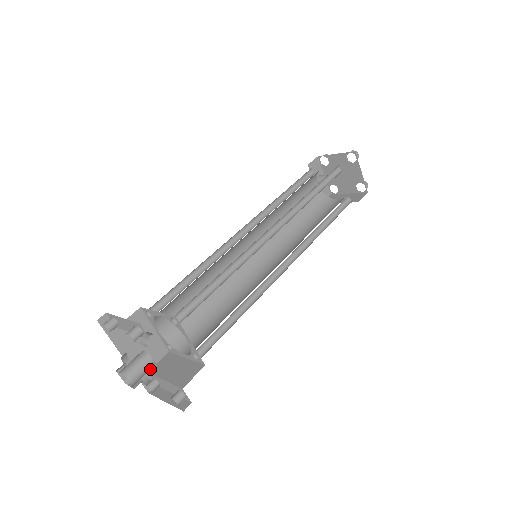
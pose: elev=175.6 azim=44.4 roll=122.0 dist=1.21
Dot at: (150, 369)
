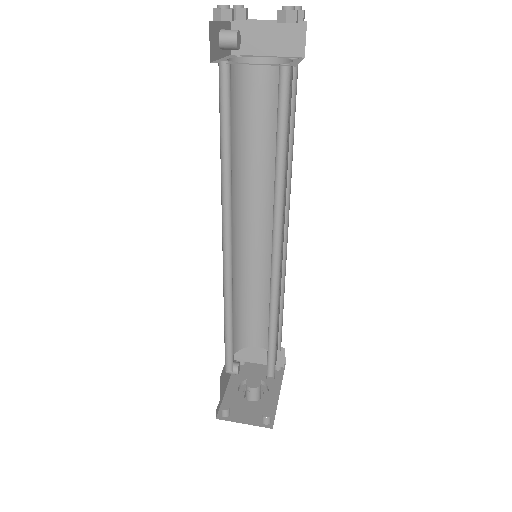
Dot at: (233, 358)
